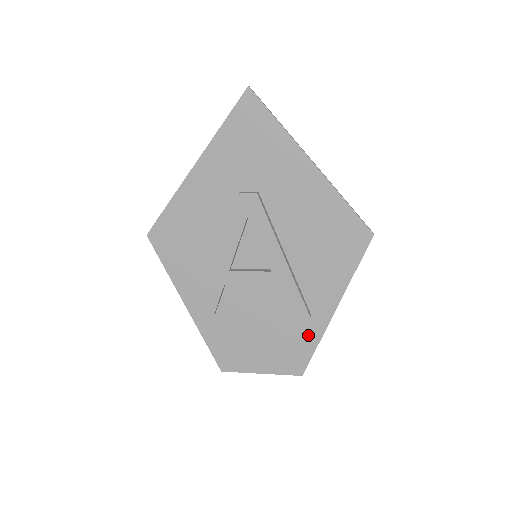
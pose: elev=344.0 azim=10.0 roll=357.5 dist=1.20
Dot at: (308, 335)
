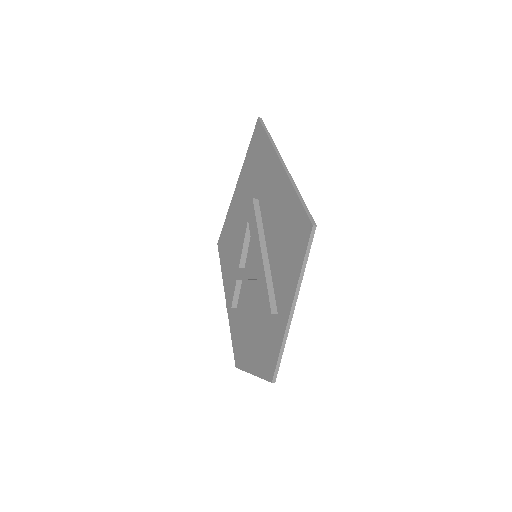
Dot at: (276, 336)
